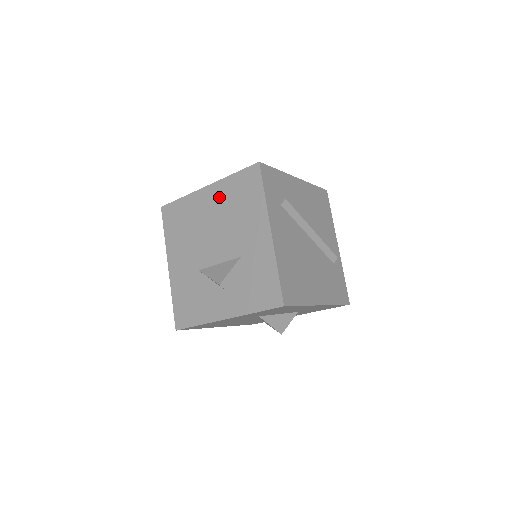
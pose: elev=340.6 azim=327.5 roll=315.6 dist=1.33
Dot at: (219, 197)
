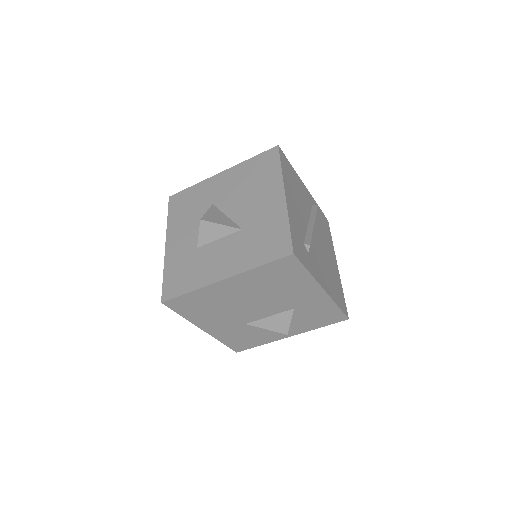
Dot at: (248, 284)
